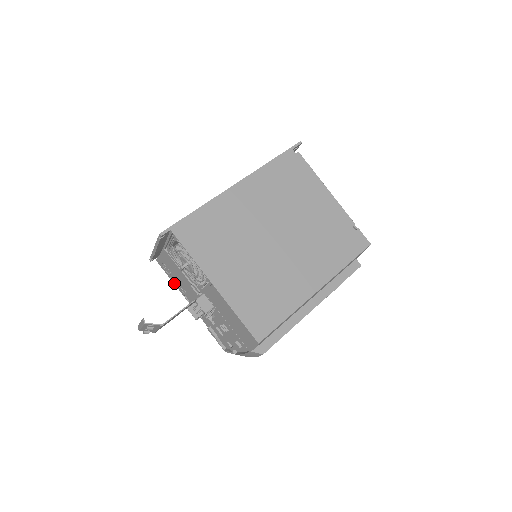
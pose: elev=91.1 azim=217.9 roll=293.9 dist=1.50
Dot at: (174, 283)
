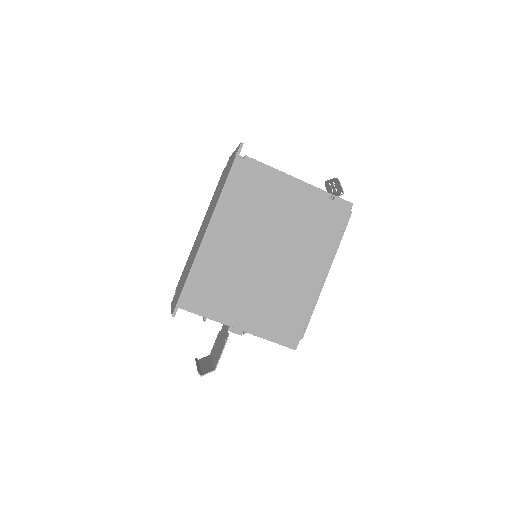
Dot at: occluded
